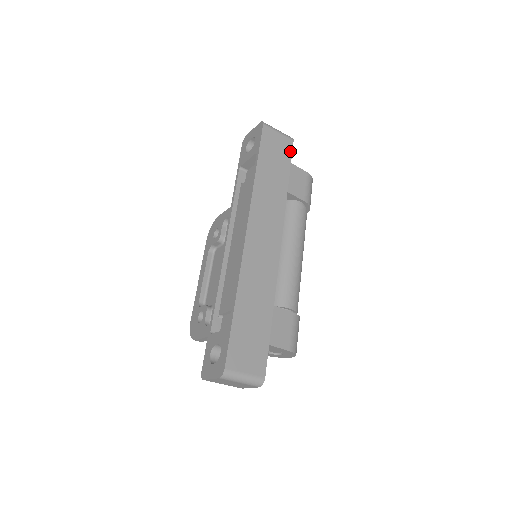
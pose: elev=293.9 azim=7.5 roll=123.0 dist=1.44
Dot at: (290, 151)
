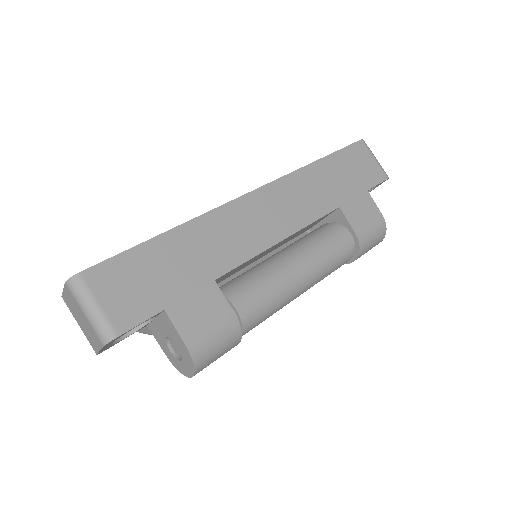
Dot at: (376, 182)
